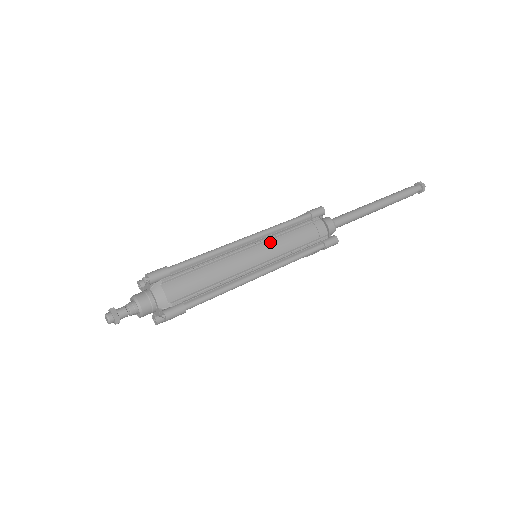
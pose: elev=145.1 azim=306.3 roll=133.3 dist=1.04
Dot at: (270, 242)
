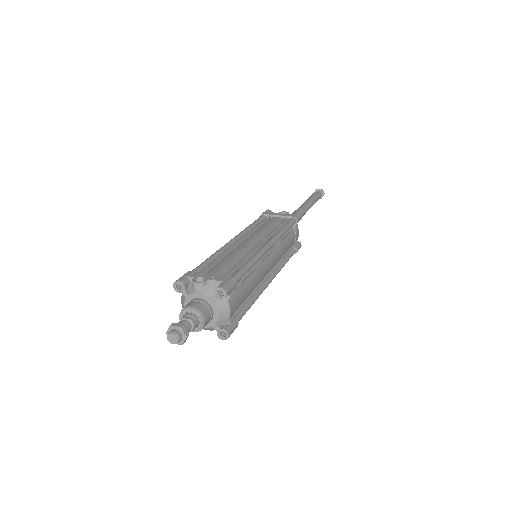
Dot at: (278, 248)
